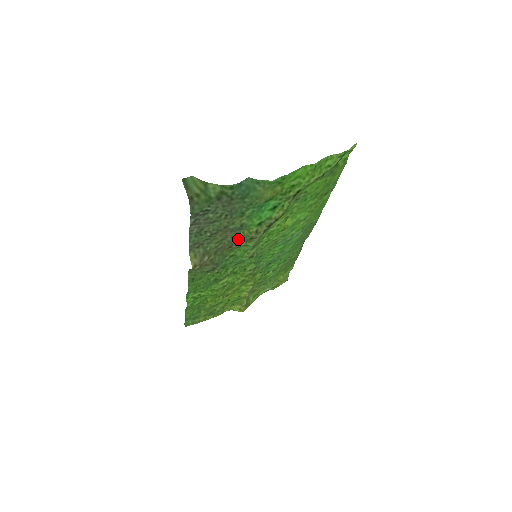
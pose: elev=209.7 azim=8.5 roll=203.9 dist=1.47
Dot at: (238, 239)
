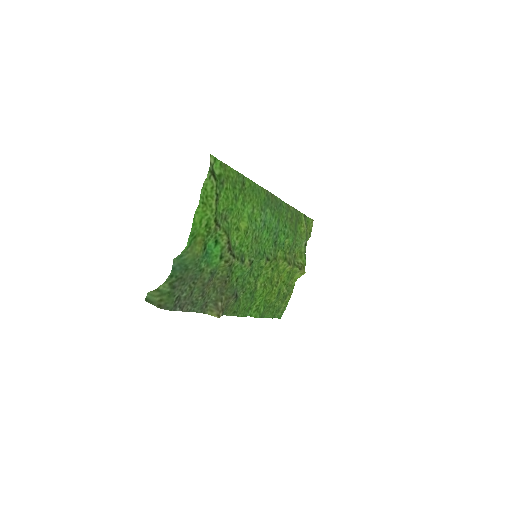
Dot at: (223, 275)
